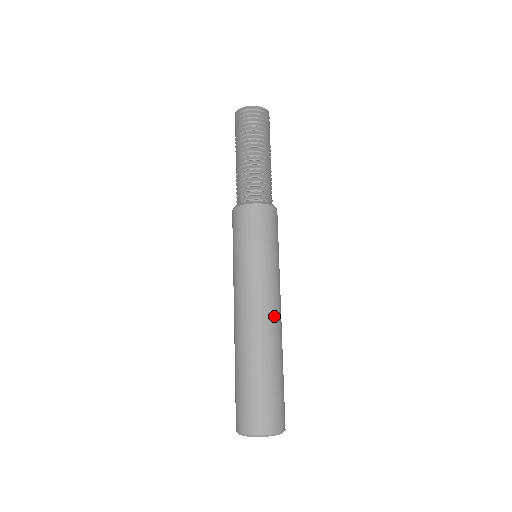
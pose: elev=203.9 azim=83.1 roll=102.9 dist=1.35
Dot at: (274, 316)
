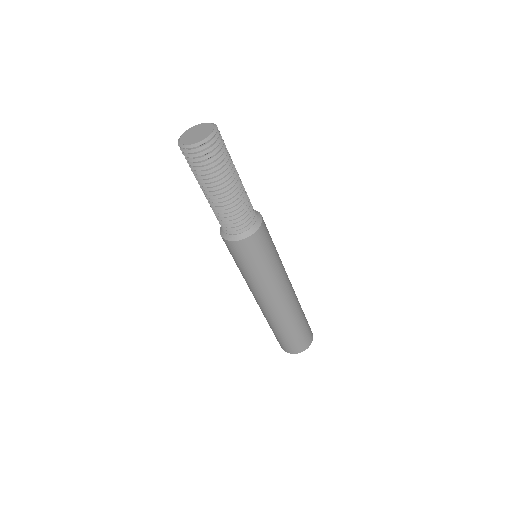
Dot at: (276, 305)
